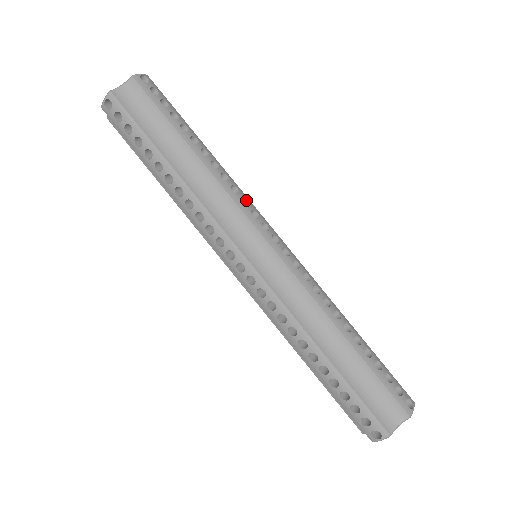
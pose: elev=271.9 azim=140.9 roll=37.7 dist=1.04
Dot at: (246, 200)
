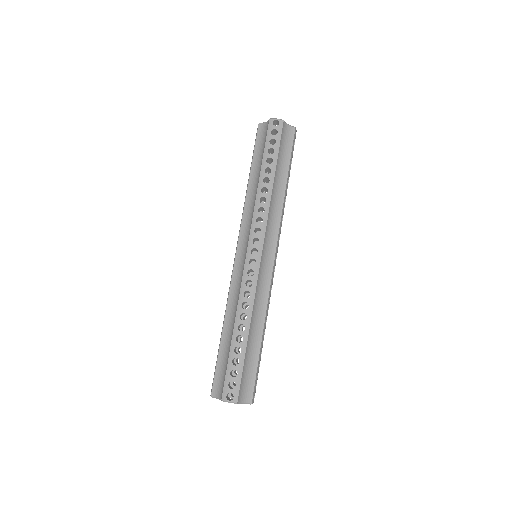
Dot at: (263, 220)
